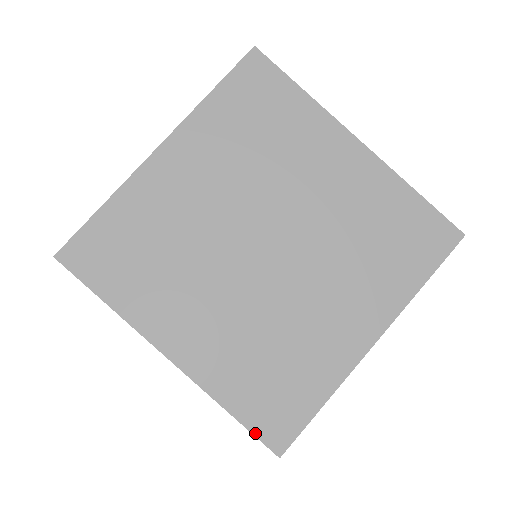
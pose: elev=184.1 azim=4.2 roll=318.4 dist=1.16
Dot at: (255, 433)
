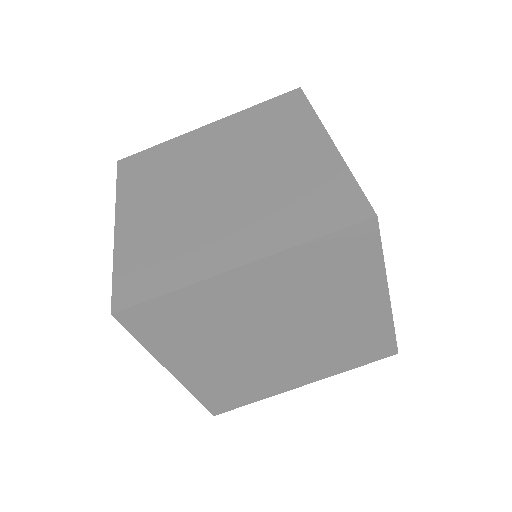
Dot at: (344, 226)
